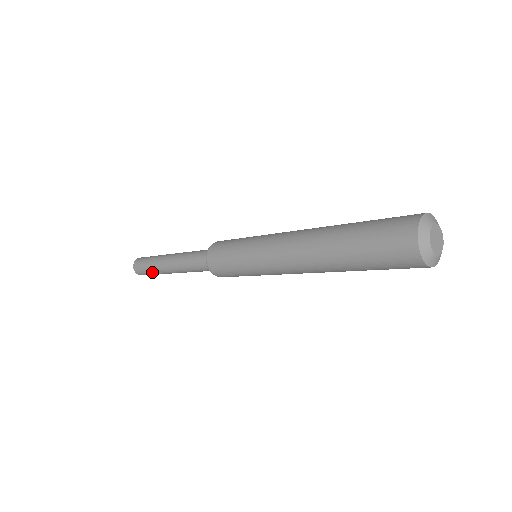
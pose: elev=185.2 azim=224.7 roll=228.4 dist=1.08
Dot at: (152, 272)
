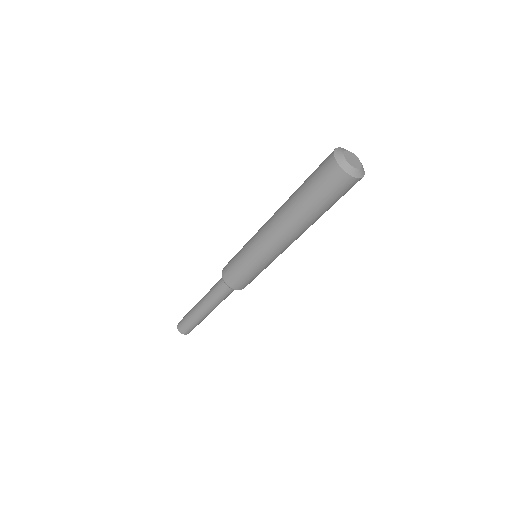
Dot at: (196, 324)
